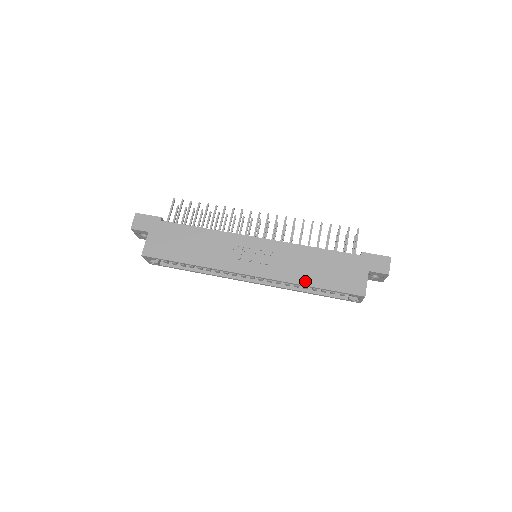
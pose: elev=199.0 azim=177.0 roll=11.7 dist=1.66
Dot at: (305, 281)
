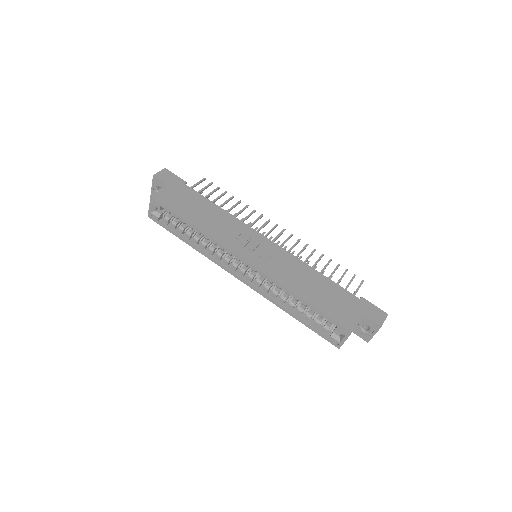
Dot at: (297, 291)
